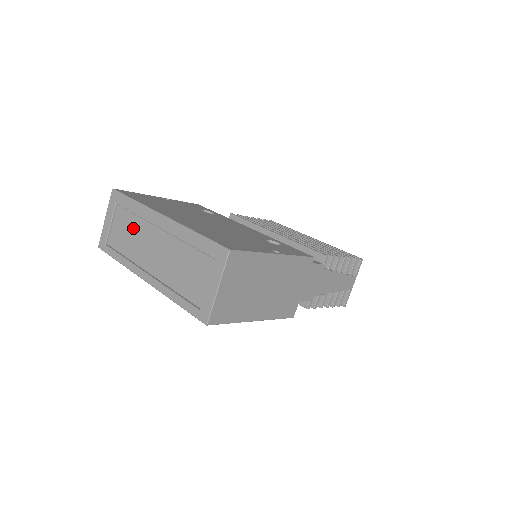
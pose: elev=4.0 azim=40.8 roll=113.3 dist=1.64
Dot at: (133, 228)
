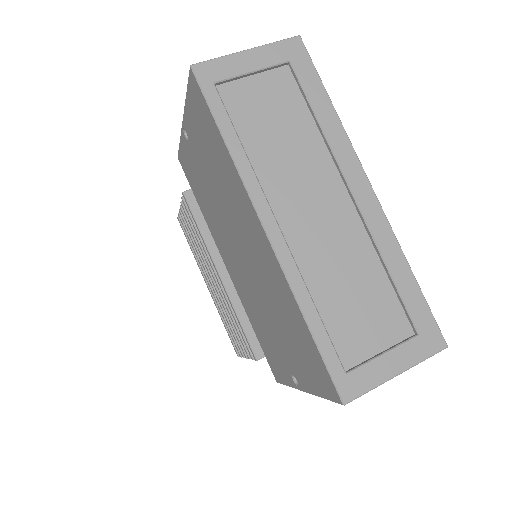
Dot at: (295, 132)
